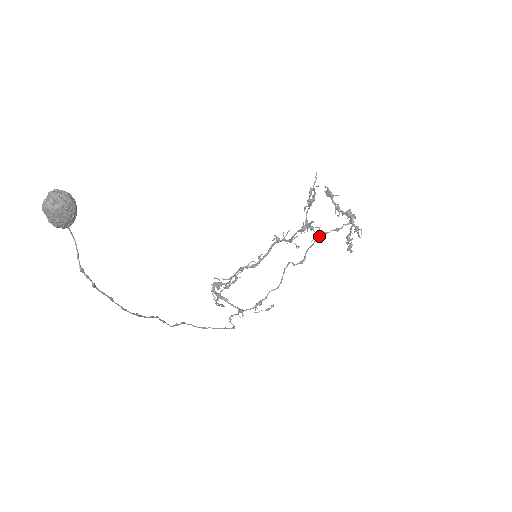
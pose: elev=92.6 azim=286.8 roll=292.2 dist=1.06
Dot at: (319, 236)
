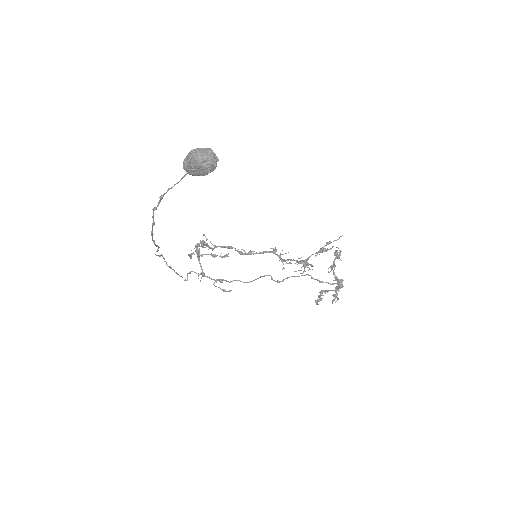
Dot at: (305, 275)
